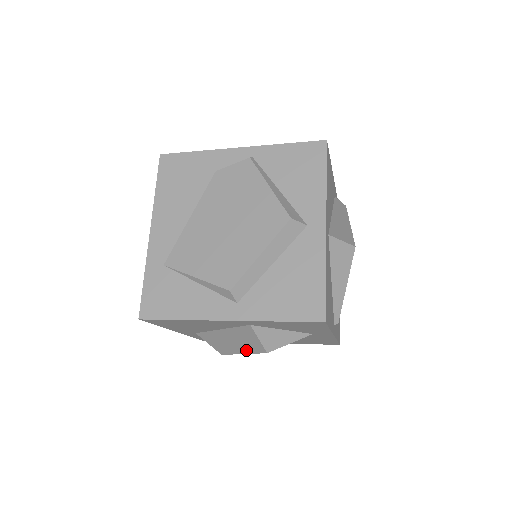
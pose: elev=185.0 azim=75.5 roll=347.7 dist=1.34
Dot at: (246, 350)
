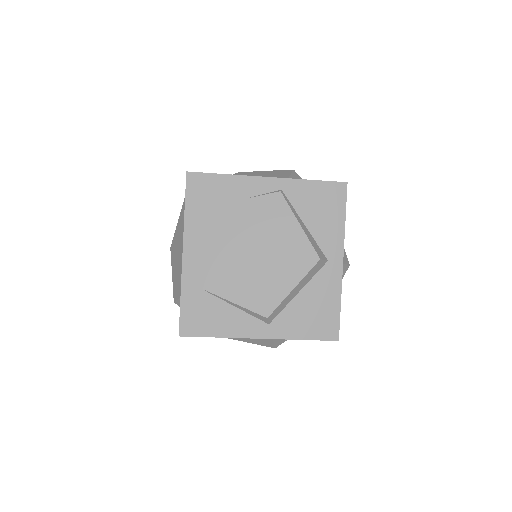
Dot at: (253, 342)
